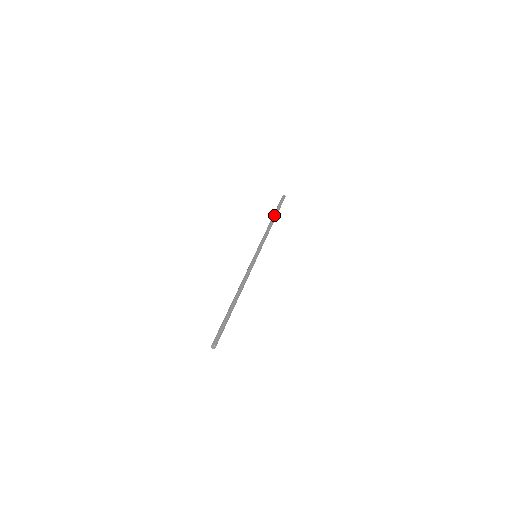
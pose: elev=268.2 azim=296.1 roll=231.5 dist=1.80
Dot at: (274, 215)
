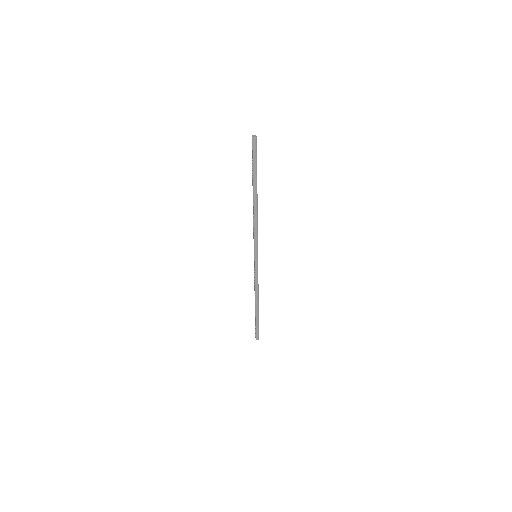
Dot at: occluded
